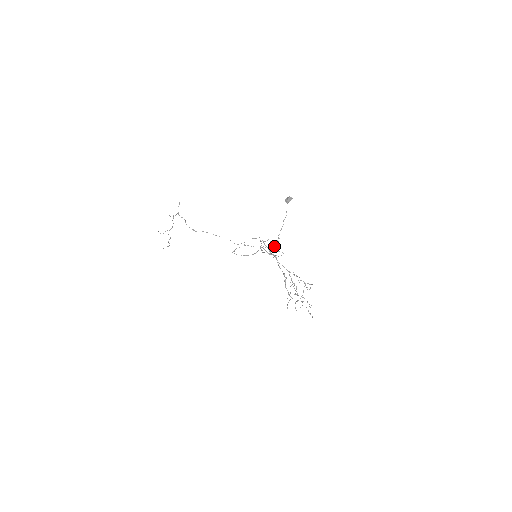
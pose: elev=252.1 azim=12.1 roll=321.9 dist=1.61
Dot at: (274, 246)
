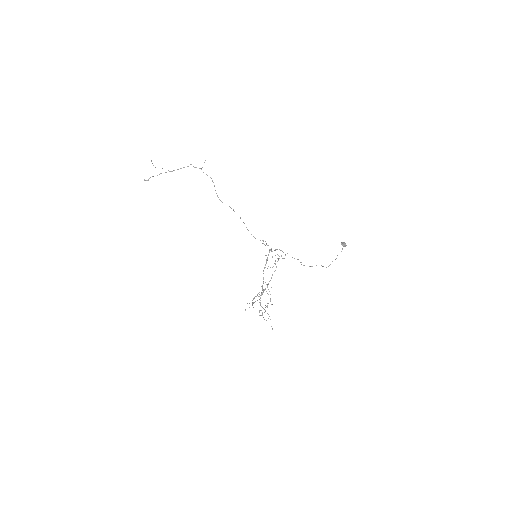
Dot at: (278, 260)
